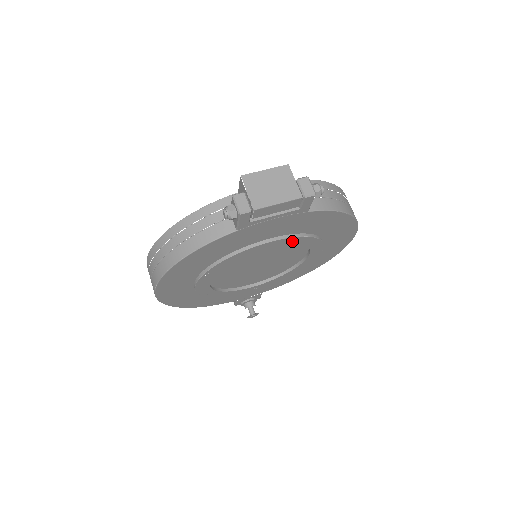
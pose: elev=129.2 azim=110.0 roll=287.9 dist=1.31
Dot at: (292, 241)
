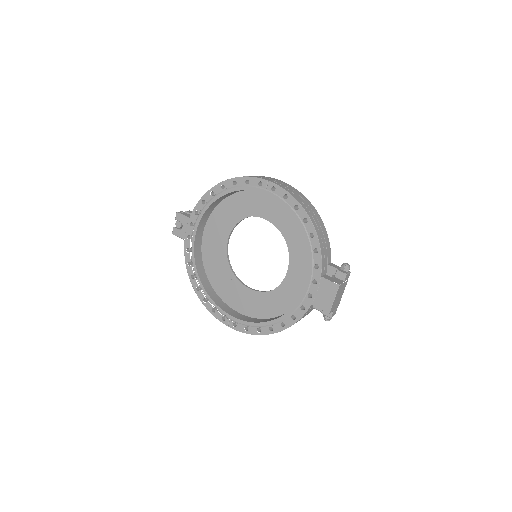
Dot at: occluded
